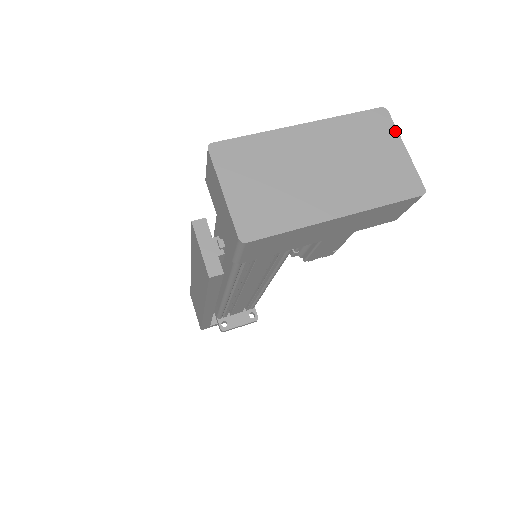
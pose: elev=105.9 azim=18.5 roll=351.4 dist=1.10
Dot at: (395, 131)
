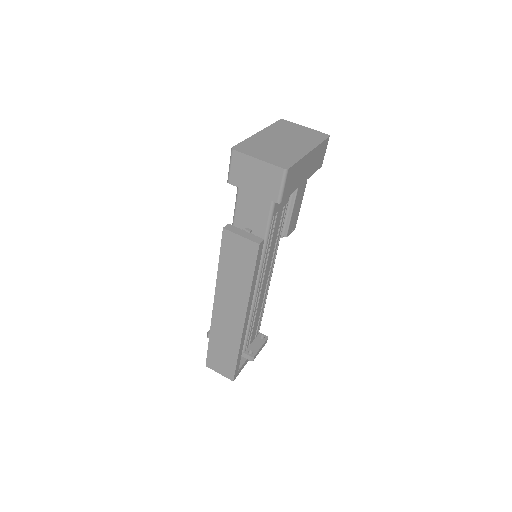
Dot at: (295, 124)
